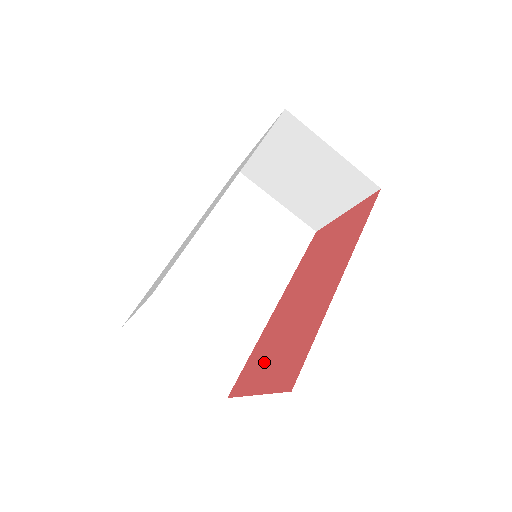
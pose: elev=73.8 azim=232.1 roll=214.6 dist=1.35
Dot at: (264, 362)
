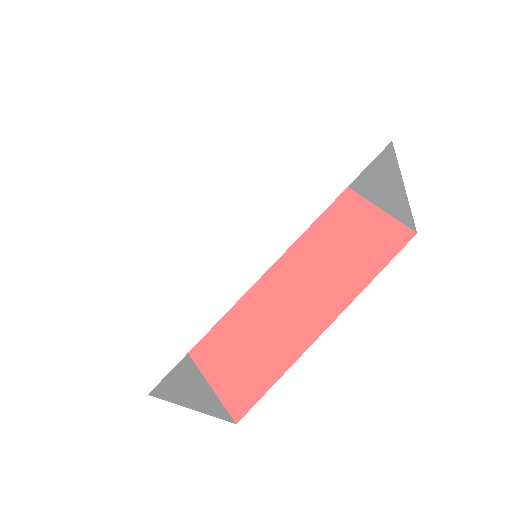
Dot at: (217, 333)
